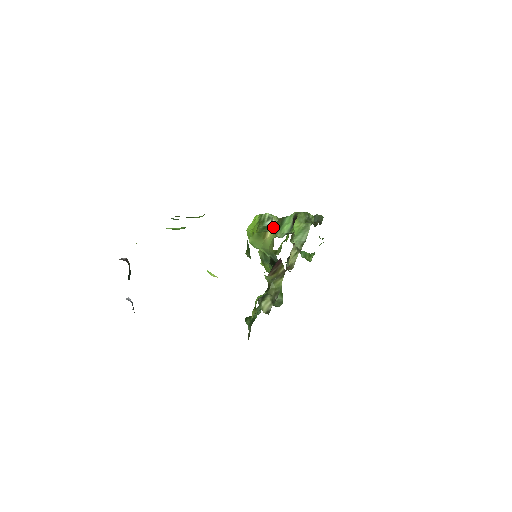
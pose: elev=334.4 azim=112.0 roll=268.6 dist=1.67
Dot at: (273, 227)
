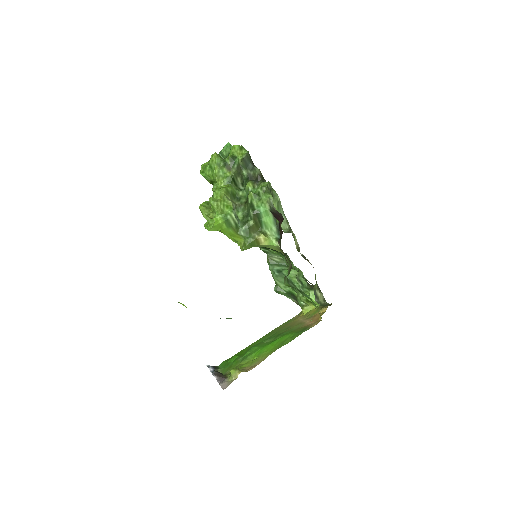
Dot at: (256, 228)
